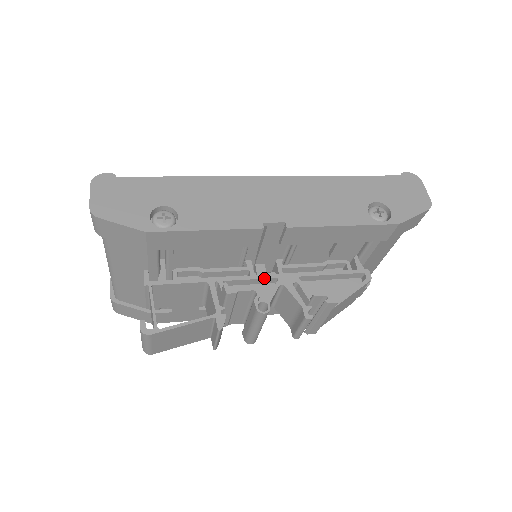
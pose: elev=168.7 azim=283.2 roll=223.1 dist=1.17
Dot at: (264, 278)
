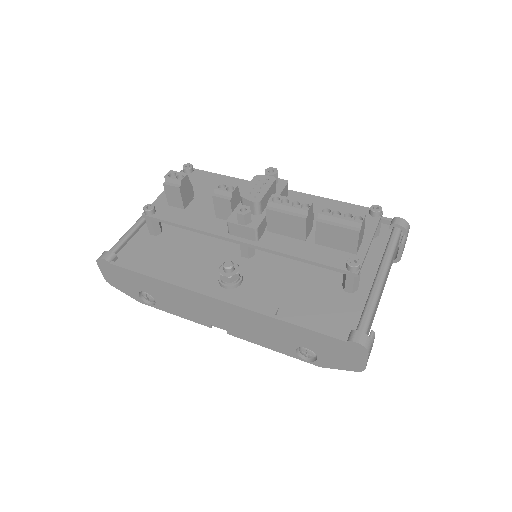
Dot at: occluded
